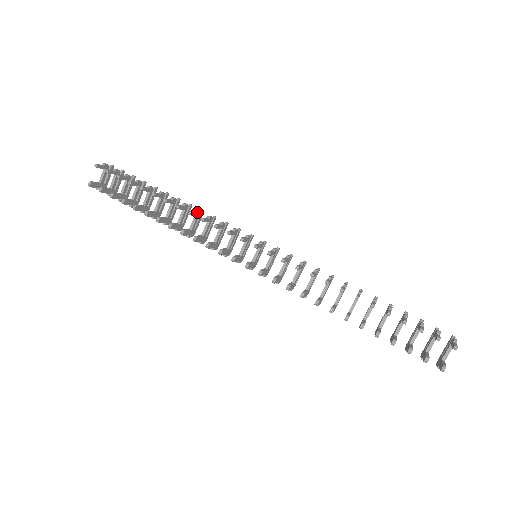
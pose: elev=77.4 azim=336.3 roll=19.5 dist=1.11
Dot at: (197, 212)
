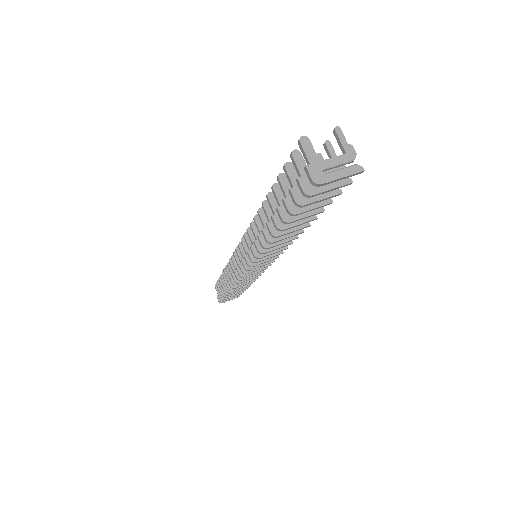
Dot at: occluded
